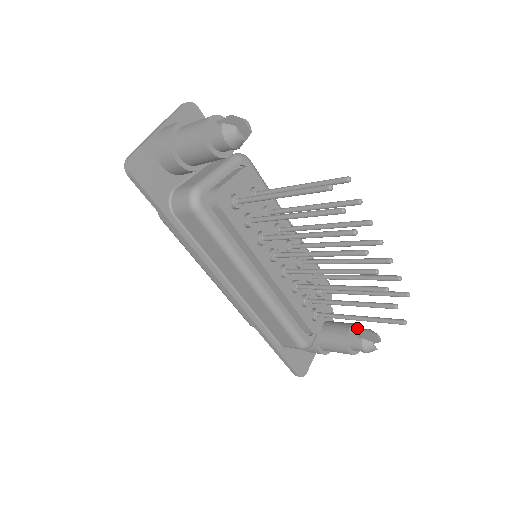
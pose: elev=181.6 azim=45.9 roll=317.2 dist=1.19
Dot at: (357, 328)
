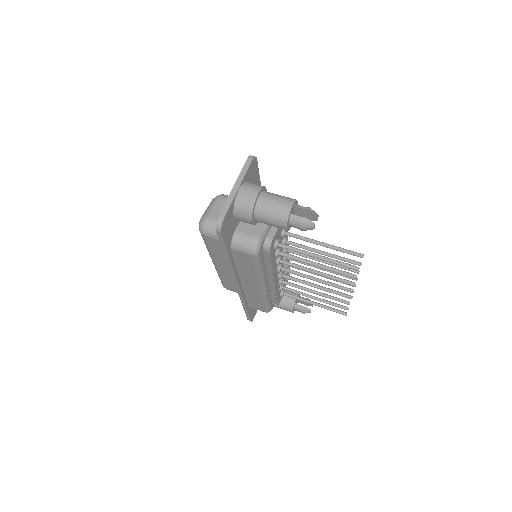
Dot at: (299, 296)
